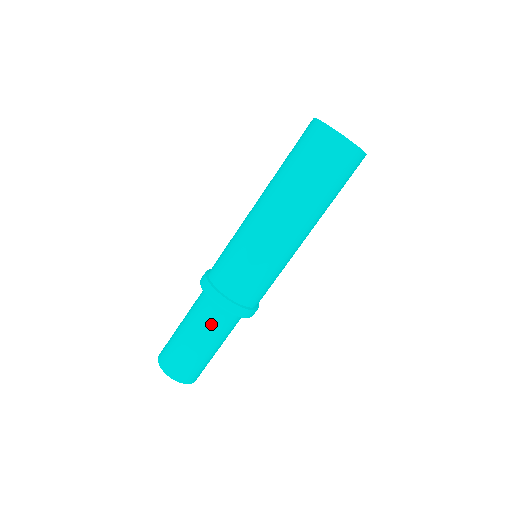
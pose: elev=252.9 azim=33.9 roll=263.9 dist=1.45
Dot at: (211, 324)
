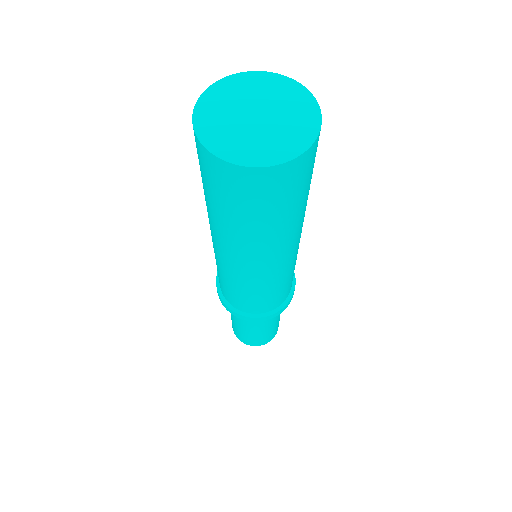
Dot at: occluded
